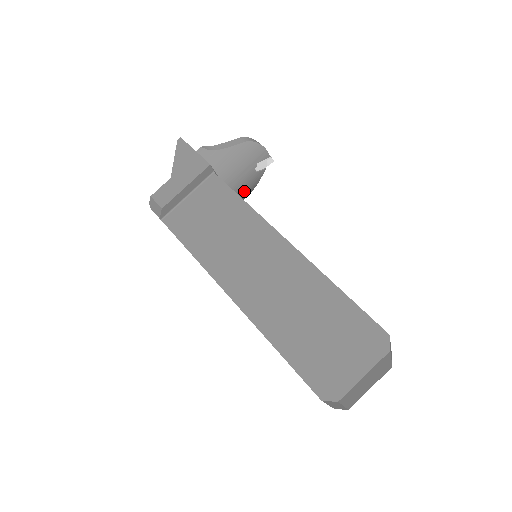
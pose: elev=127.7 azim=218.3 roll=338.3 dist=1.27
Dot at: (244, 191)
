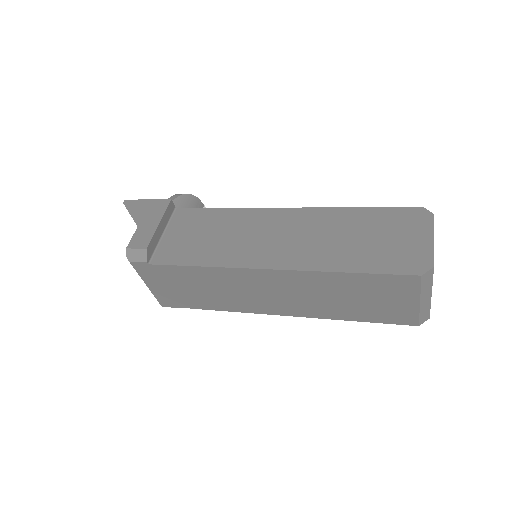
Dot at: occluded
